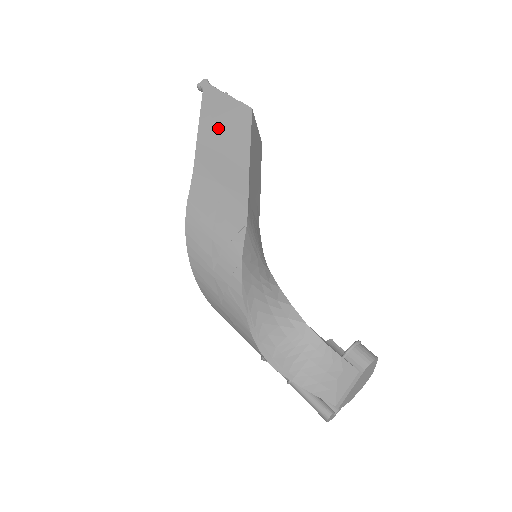
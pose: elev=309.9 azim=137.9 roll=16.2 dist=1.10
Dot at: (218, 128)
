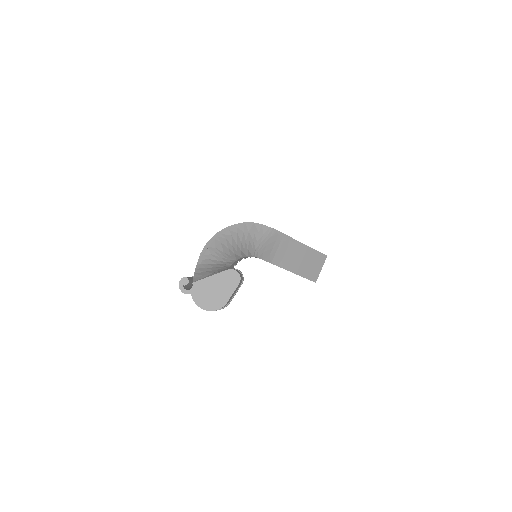
Dot at: occluded
